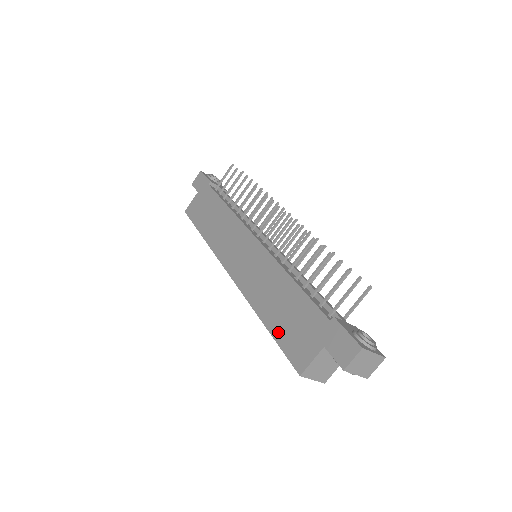
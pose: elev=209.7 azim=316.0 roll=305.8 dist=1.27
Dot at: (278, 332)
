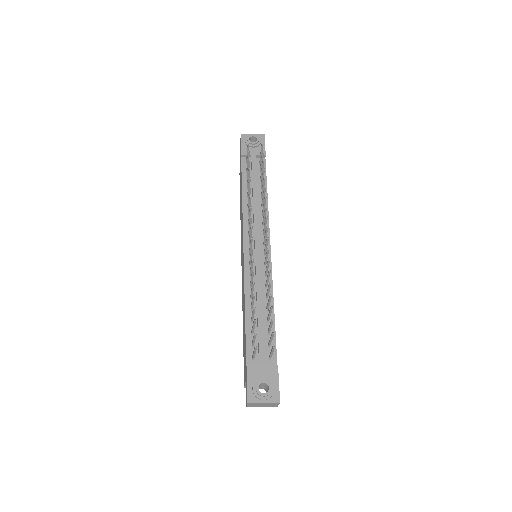
Dot at: (243, 346)
